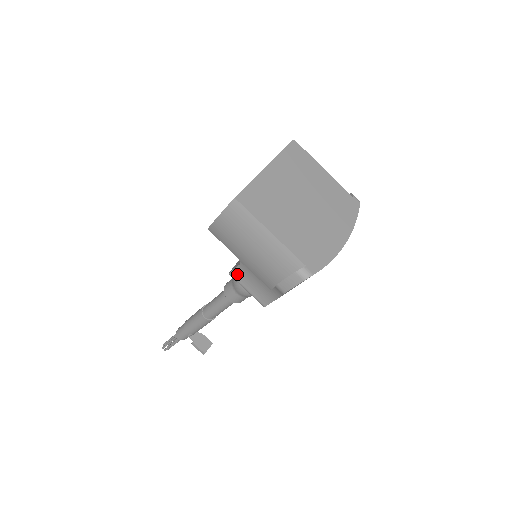
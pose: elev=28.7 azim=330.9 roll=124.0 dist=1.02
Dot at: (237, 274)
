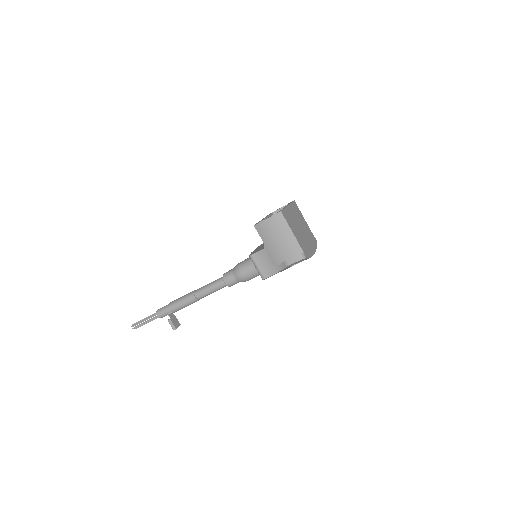
Dot at: (256, 256)
